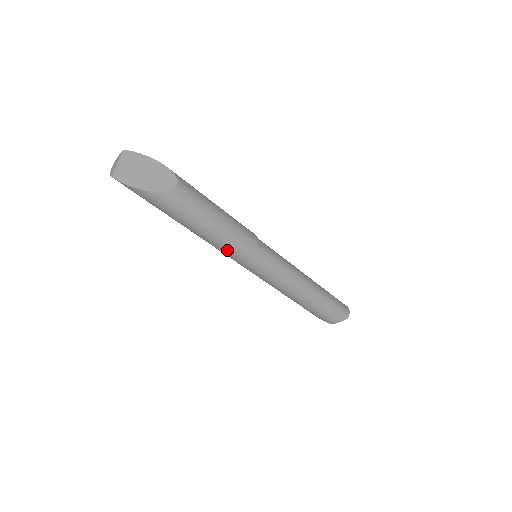
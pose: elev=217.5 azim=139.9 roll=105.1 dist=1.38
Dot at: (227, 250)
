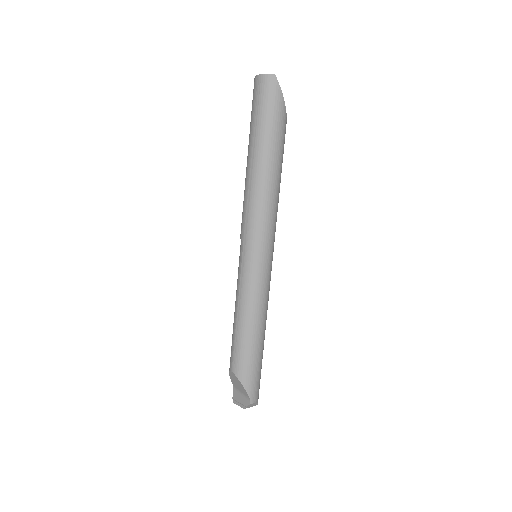
Dot at: (272, 216)
